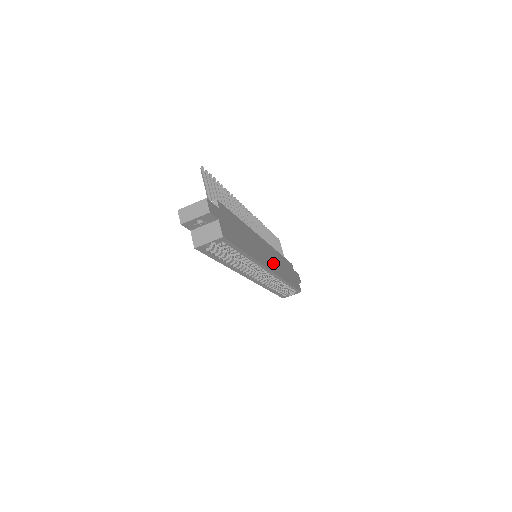
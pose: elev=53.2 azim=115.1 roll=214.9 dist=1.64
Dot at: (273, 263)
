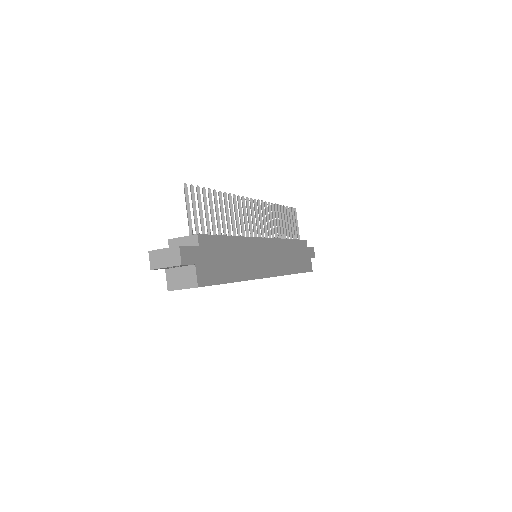
Dot at: (275, 263)
